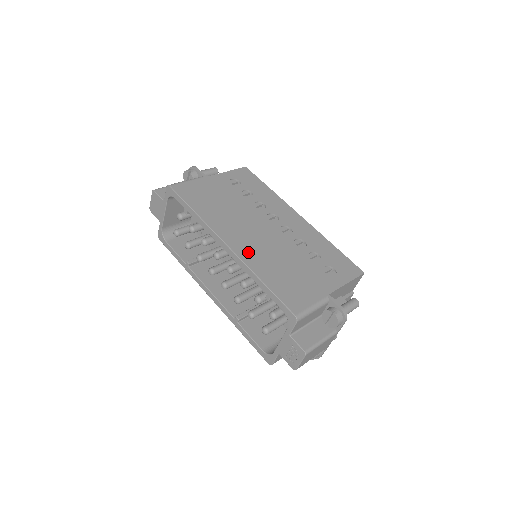
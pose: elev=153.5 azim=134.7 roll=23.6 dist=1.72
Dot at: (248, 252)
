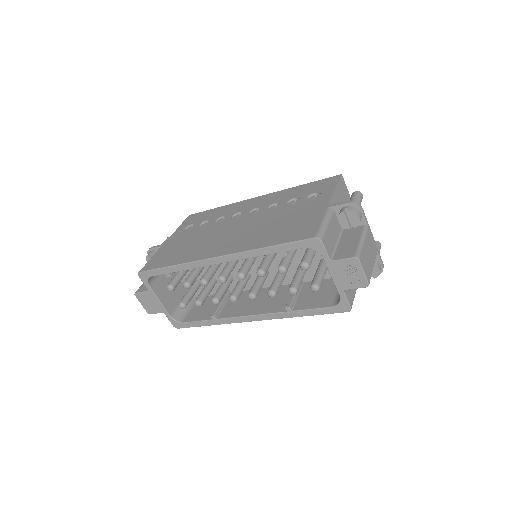
Dot at: (237, 245)
